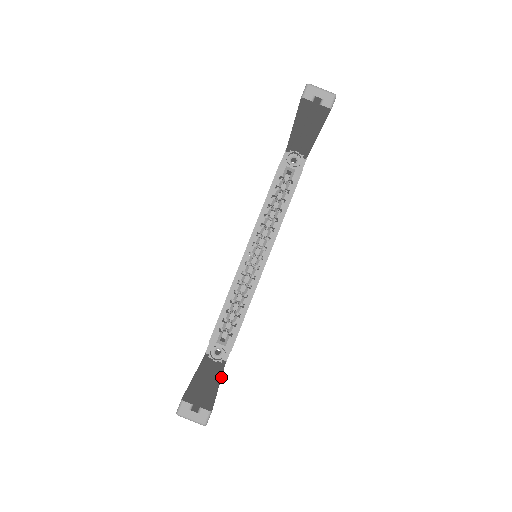
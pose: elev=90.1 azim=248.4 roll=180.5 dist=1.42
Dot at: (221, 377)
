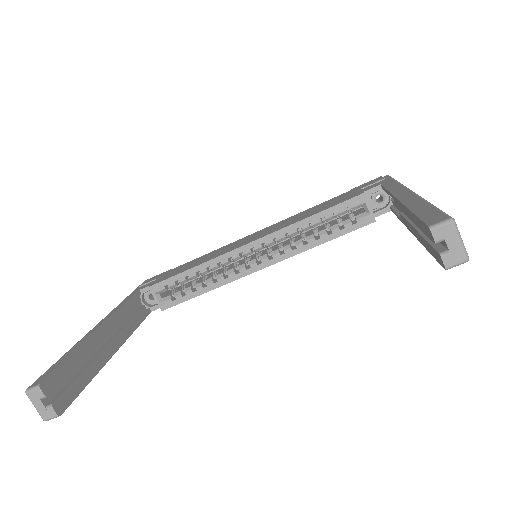
Dot at: occluded
